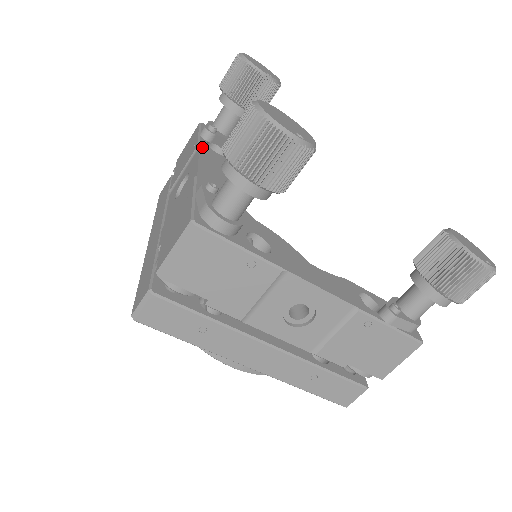
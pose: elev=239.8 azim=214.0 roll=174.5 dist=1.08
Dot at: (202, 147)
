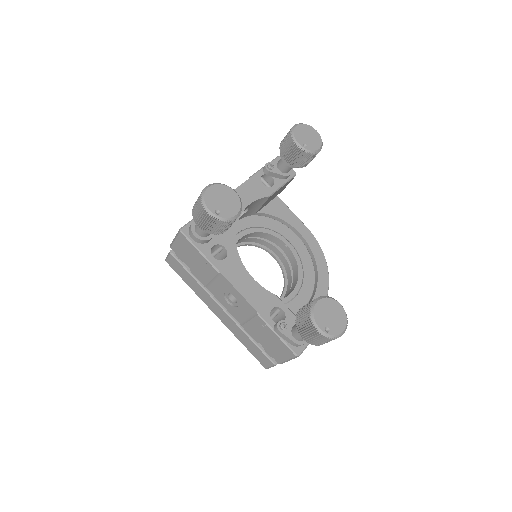
Dot at: (252, 178)
